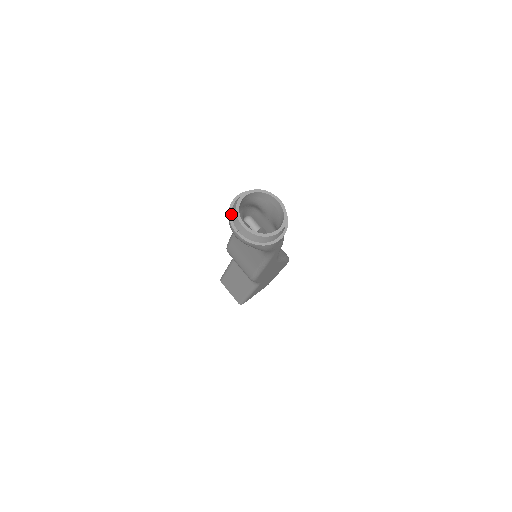
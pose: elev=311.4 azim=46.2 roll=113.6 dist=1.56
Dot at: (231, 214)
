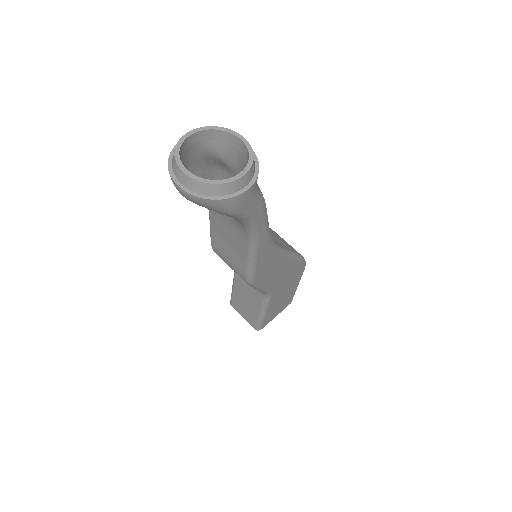
Dot at: (171, 164)
